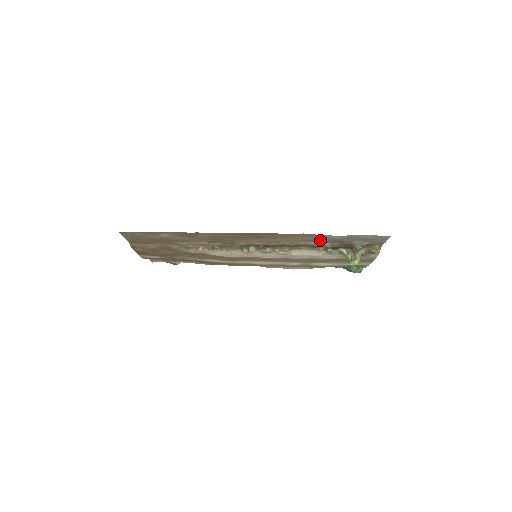
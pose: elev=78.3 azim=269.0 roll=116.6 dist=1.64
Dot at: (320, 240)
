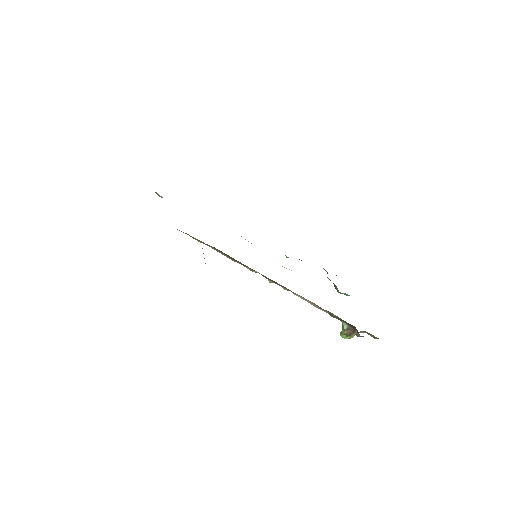
Dot at: occluded
